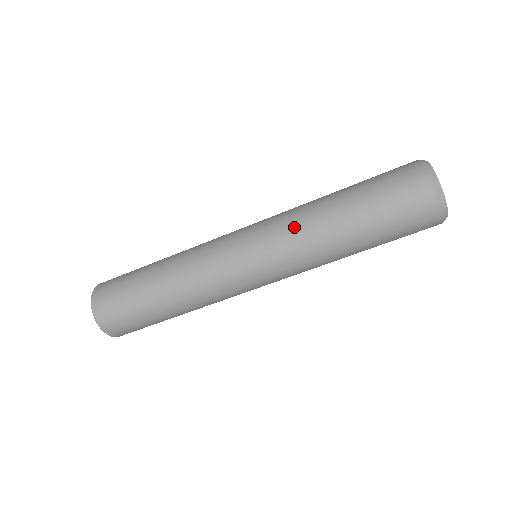
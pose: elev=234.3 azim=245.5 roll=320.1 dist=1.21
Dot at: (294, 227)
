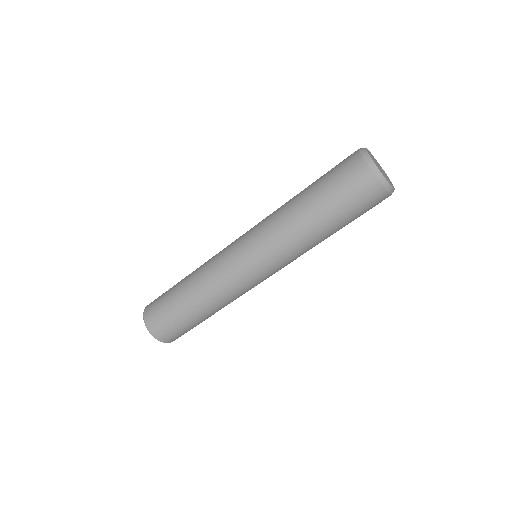
Dot at: (281, 239)
